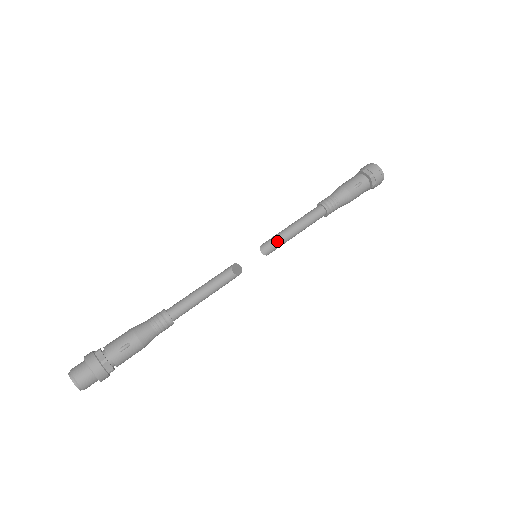
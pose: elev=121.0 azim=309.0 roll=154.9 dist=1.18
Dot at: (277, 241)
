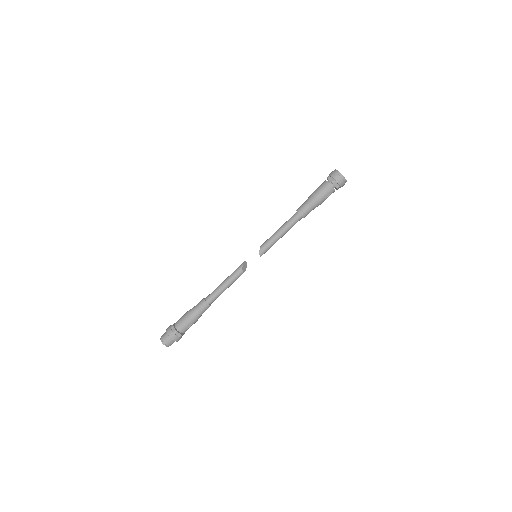
Dot at: (270, 247)
